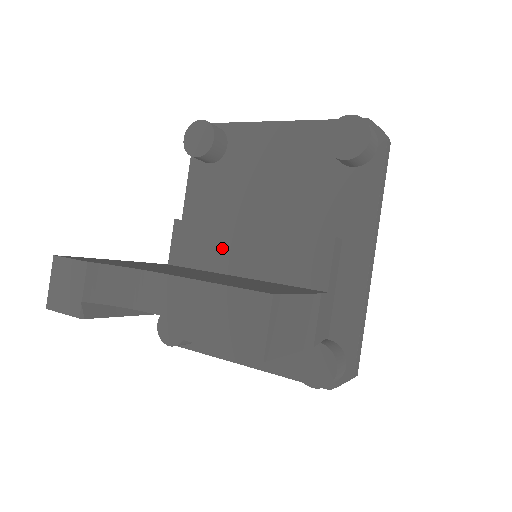
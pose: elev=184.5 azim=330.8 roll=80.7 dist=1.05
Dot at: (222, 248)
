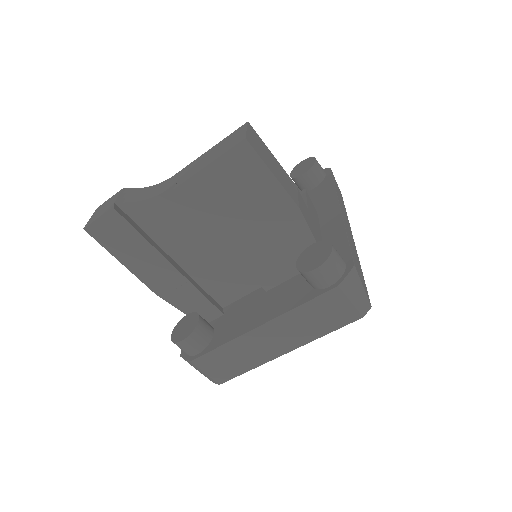
Dot at: occluded
